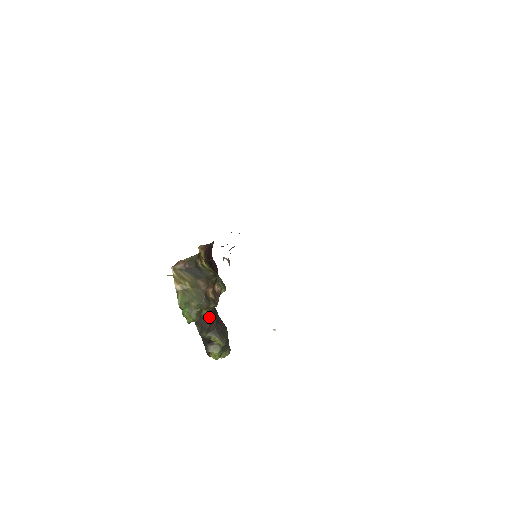
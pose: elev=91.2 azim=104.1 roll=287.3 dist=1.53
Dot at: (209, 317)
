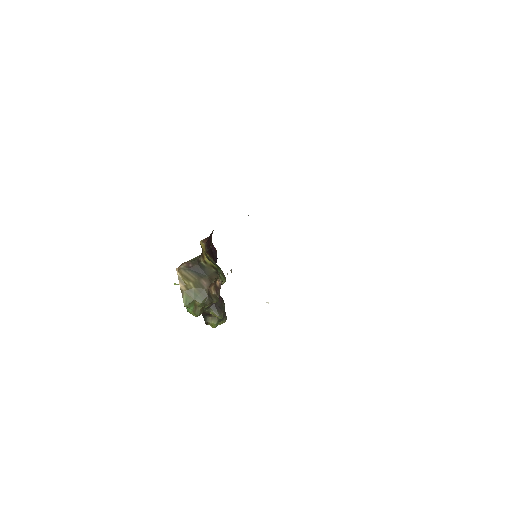
Dot at: occluded
